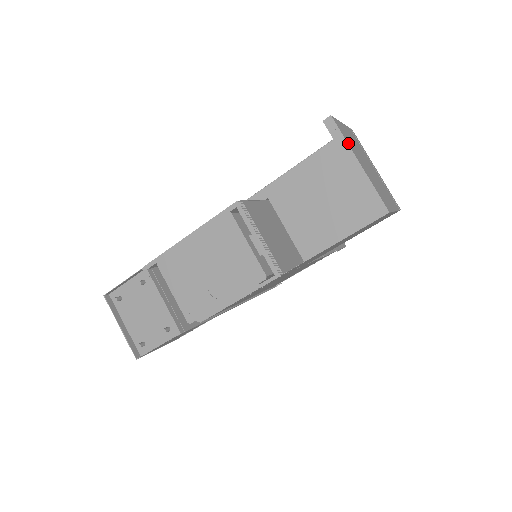
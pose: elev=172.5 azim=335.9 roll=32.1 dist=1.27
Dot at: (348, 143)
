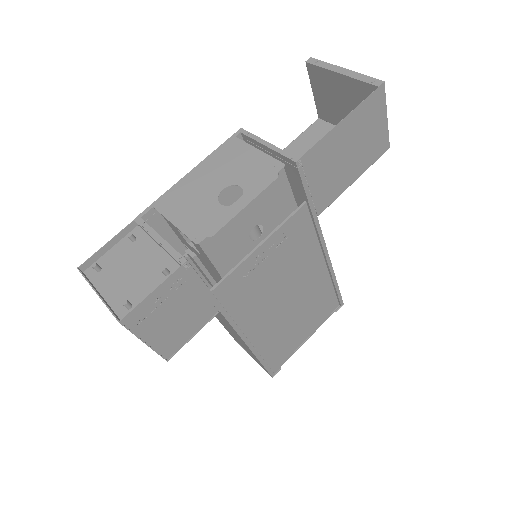
Dot at: (330, 66)
